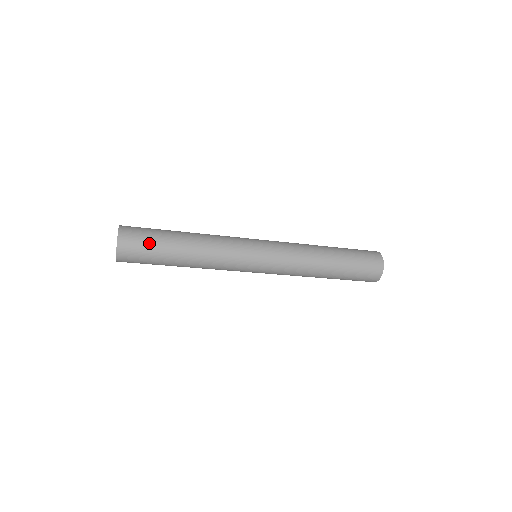
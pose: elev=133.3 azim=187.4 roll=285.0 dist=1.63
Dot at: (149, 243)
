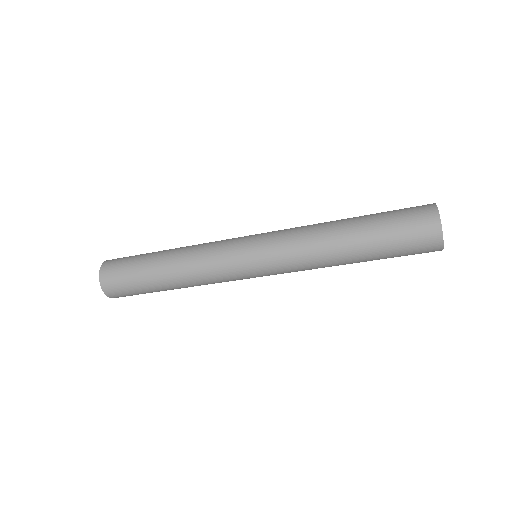
Dot at: (130, 260)
